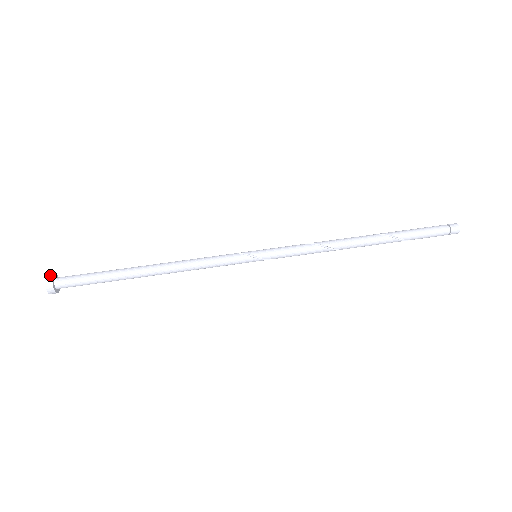
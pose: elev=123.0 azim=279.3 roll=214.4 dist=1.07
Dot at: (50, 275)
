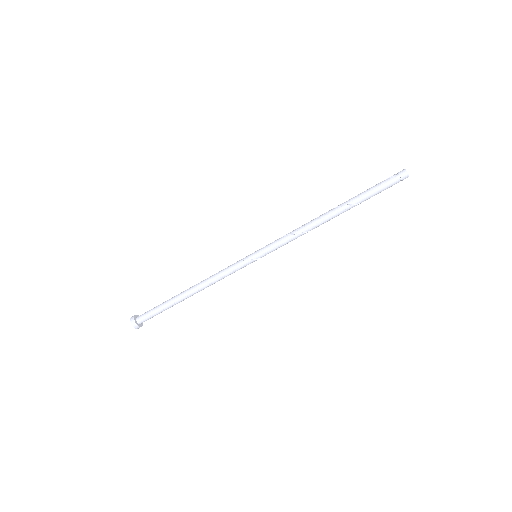
Dot at: (132, 321)
